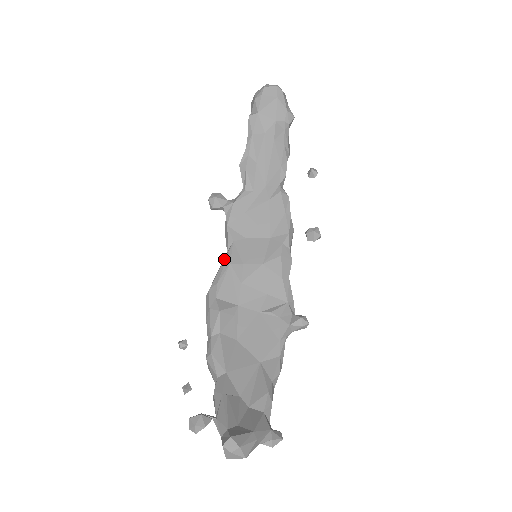
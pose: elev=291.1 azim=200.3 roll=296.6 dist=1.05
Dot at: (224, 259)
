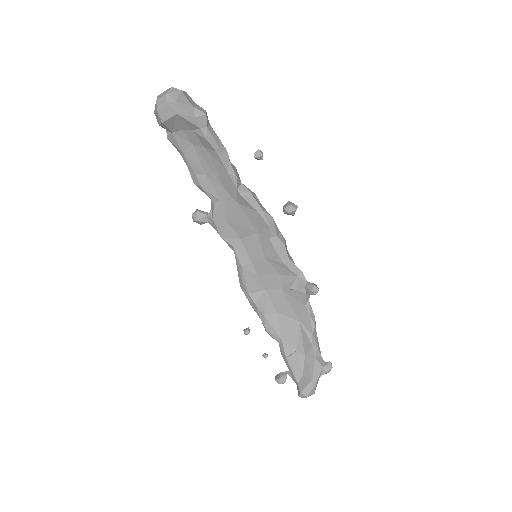
Dot at: (236, 263)
